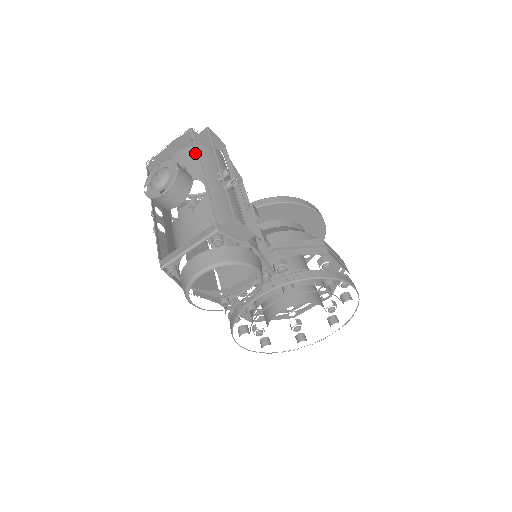
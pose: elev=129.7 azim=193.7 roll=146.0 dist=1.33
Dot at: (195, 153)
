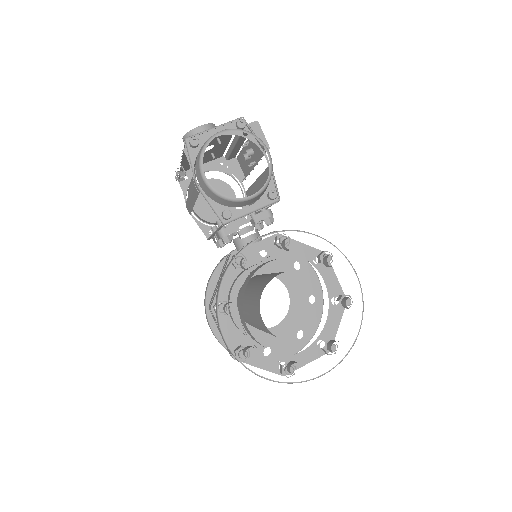
Dot at: occluded
